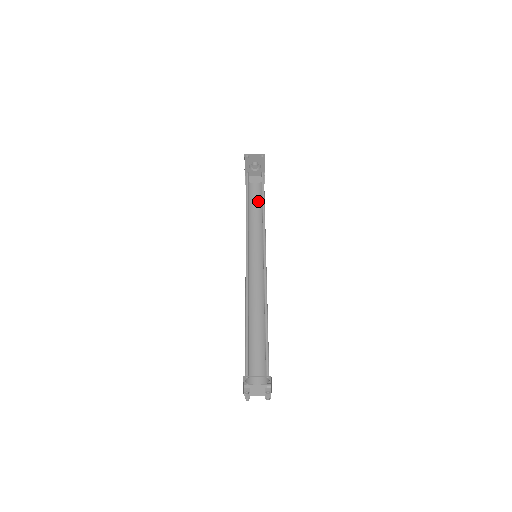
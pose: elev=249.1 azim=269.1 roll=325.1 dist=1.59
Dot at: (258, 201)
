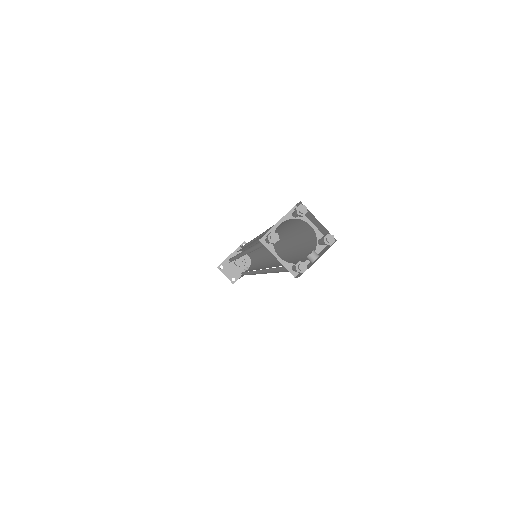
Dot at: occluded
